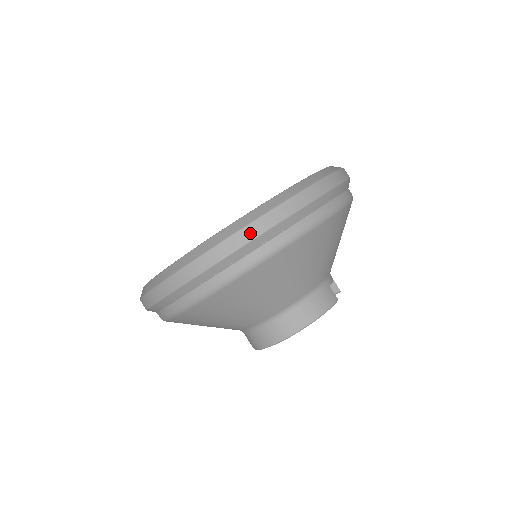
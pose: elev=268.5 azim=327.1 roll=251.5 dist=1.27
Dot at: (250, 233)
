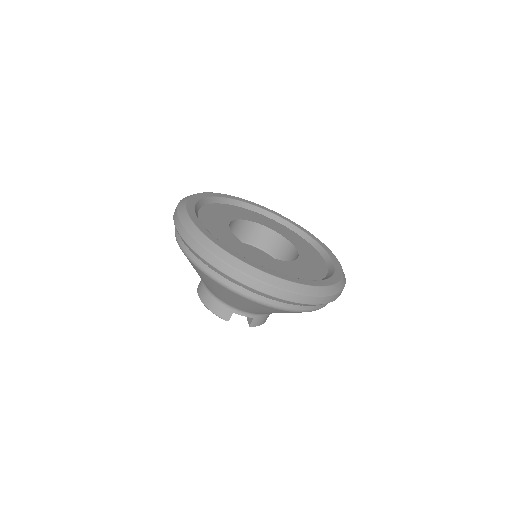
Dot at: (183, 234)
